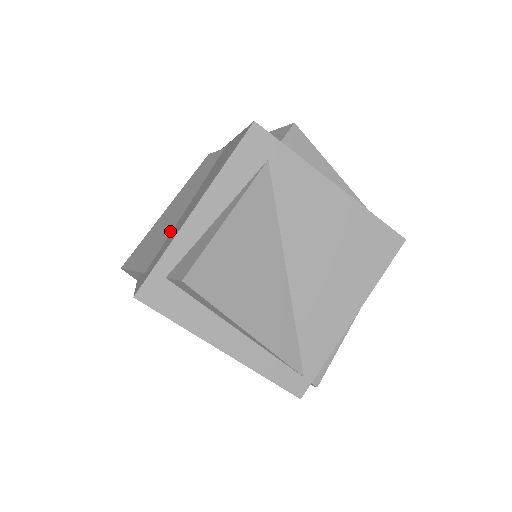
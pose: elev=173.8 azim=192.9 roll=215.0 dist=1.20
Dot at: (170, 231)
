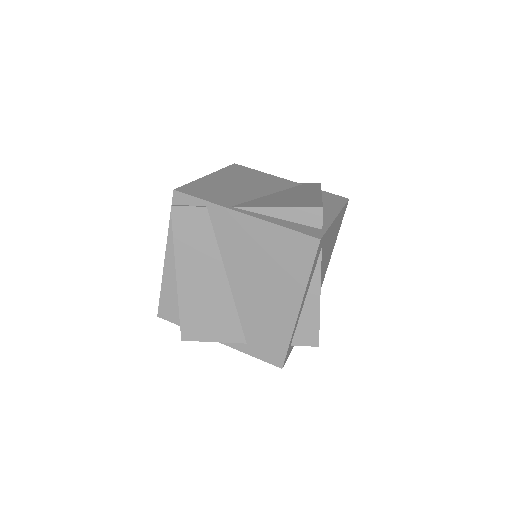
Dot at: (233, 306)
